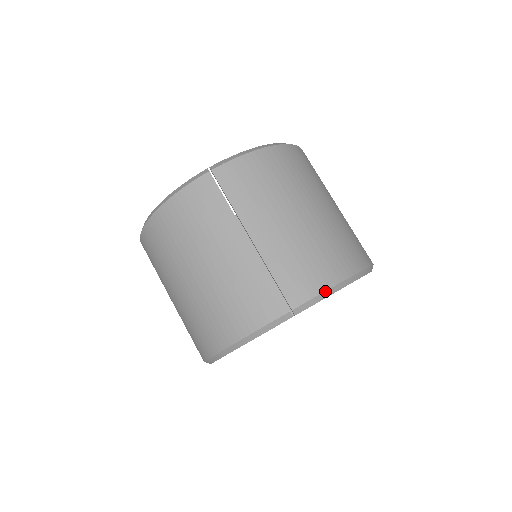
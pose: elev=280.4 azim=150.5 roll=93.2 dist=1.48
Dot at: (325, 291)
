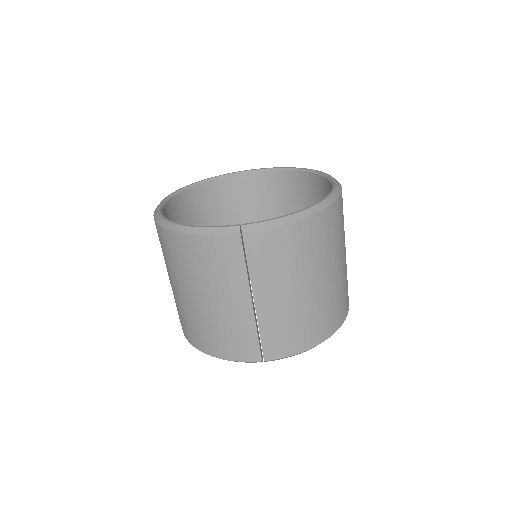
Dot at: (296, 354)
